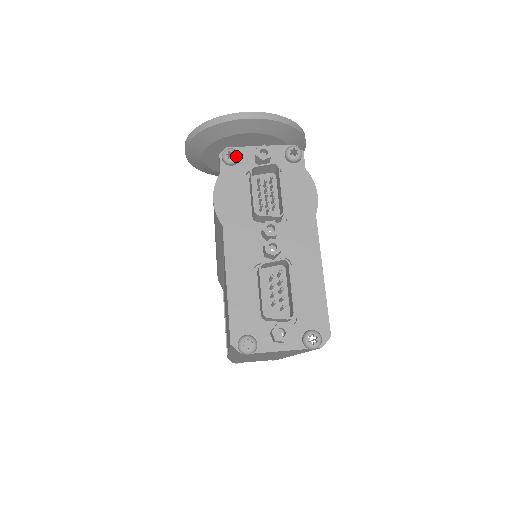
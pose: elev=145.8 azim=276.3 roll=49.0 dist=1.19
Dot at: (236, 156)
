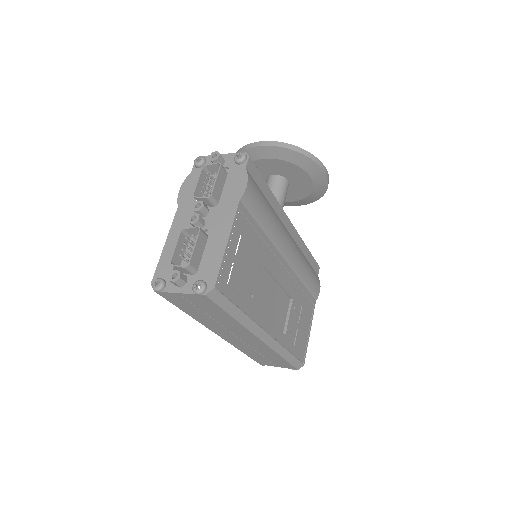
Dot at: (201, 161)
